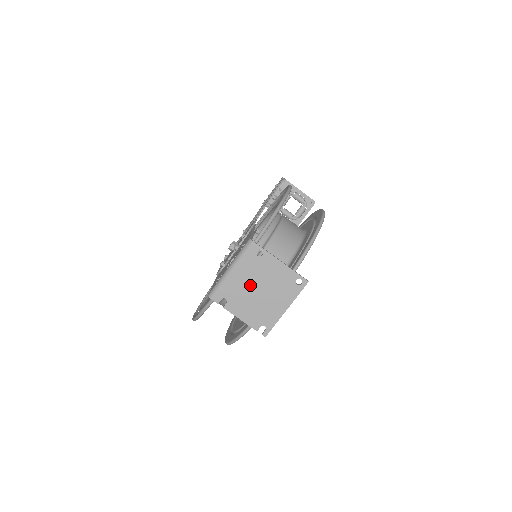
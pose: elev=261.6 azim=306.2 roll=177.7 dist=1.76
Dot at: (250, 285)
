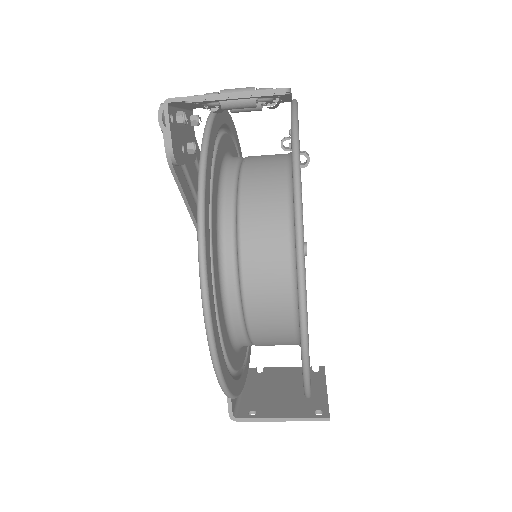
Dot at: (271, 392)
